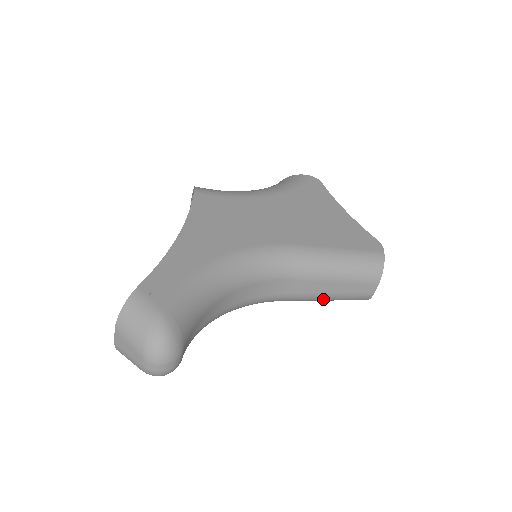
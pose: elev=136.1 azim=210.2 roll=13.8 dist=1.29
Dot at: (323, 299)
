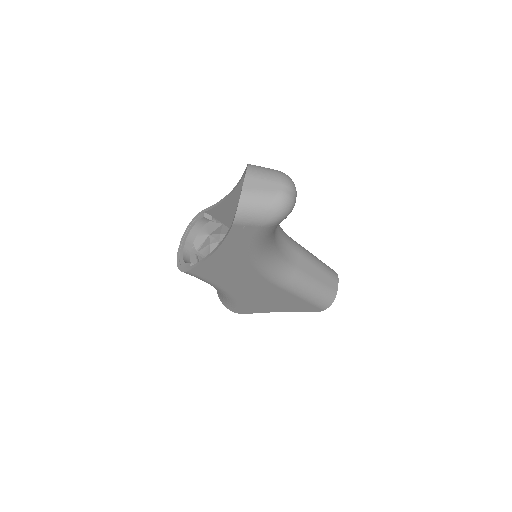
Dot at: (311, 286)
